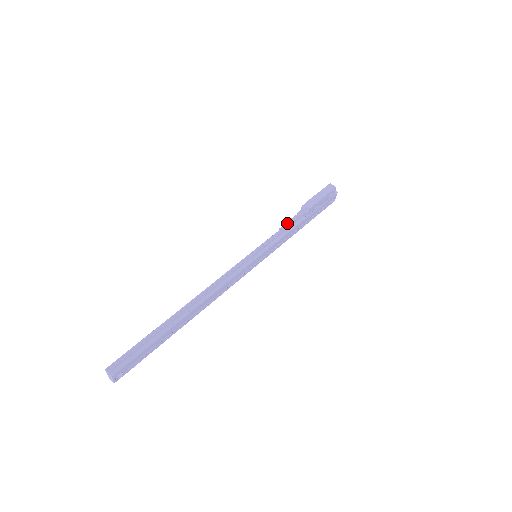
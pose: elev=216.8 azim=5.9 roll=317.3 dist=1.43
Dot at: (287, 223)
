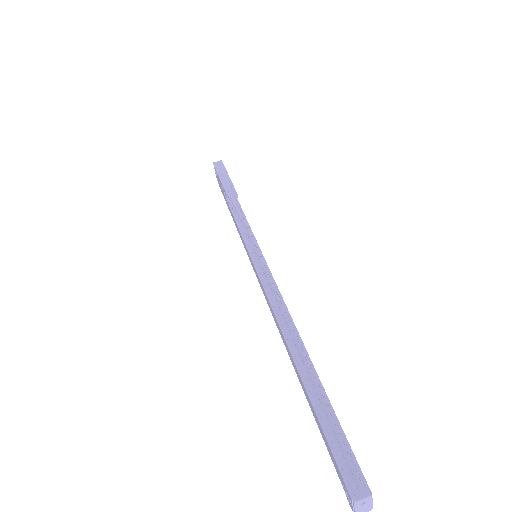
Dot at: (237, 208)
